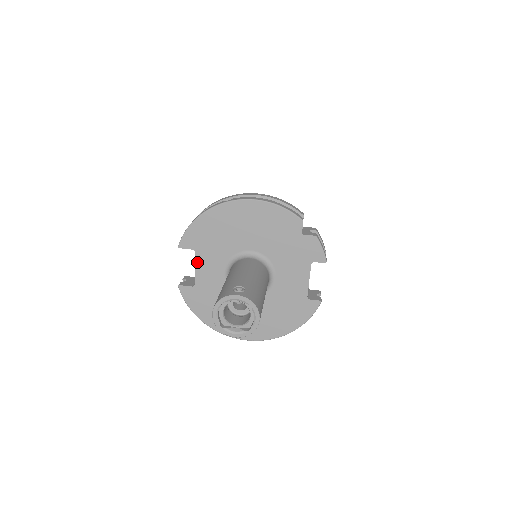
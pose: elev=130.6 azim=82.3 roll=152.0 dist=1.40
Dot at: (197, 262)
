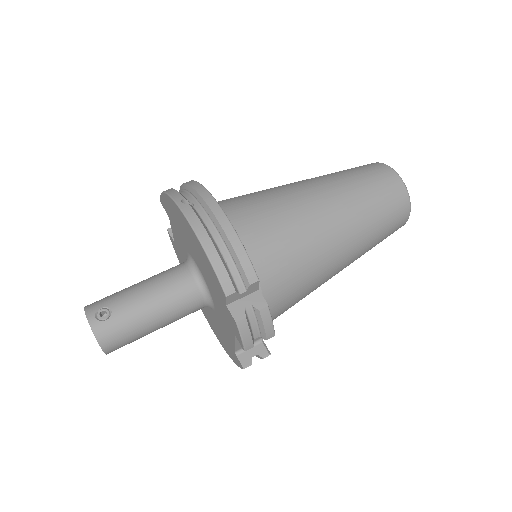
Dot at: (172, 227)
